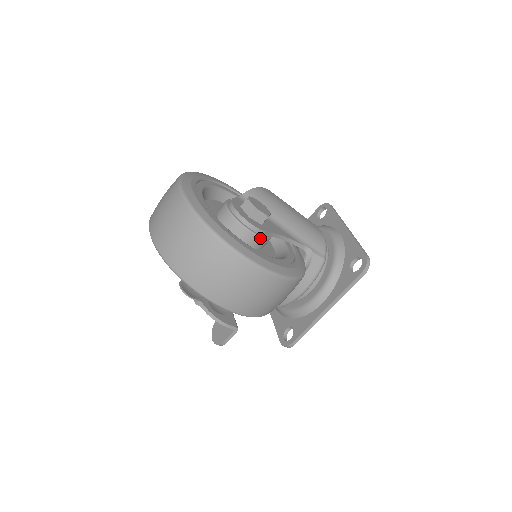
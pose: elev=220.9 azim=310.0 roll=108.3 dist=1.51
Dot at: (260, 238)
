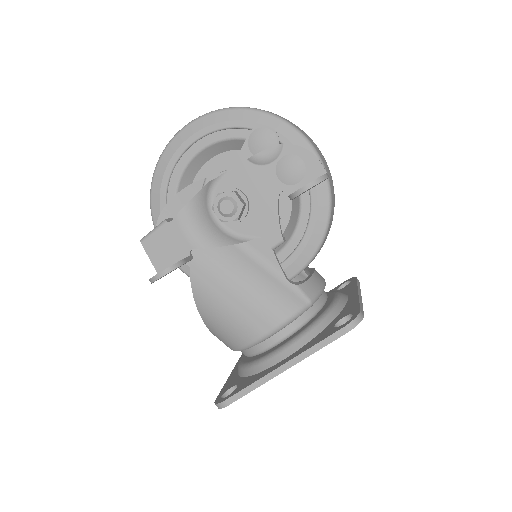
Dot at: occluded
